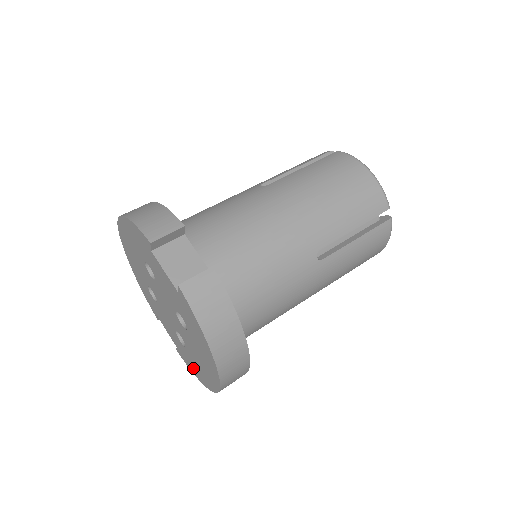
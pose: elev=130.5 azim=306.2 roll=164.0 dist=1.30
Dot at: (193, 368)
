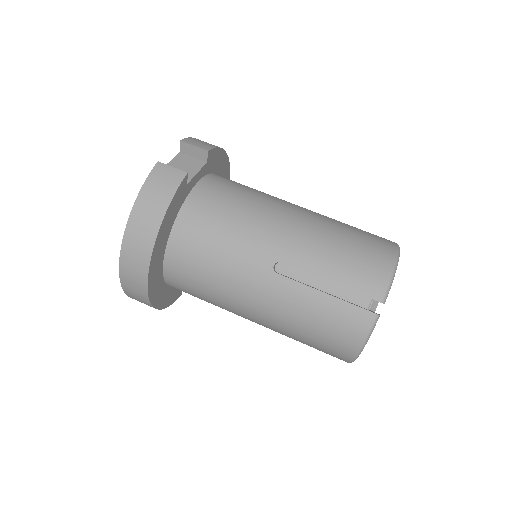
Dot at: occluded
